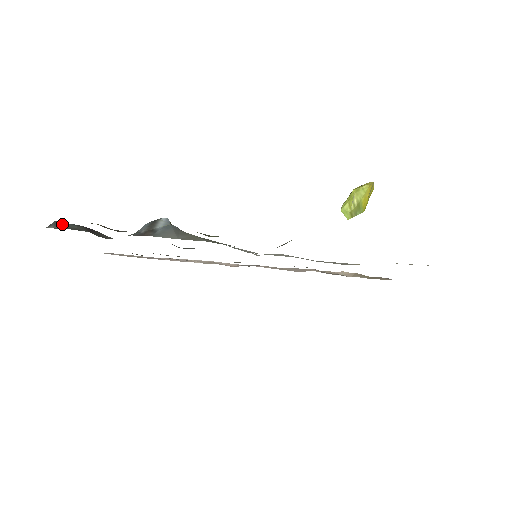
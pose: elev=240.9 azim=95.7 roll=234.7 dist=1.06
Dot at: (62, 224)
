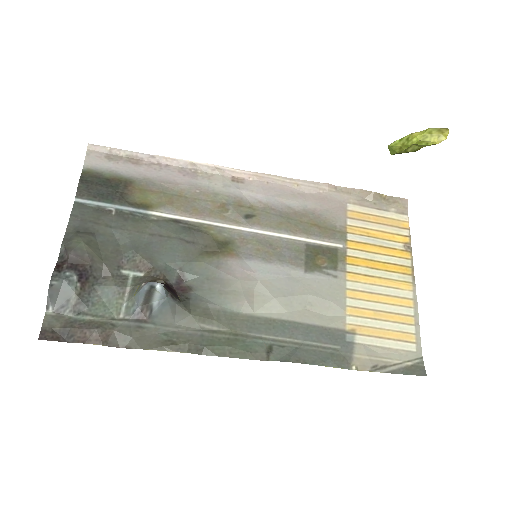
Dot at: (56, 291)
